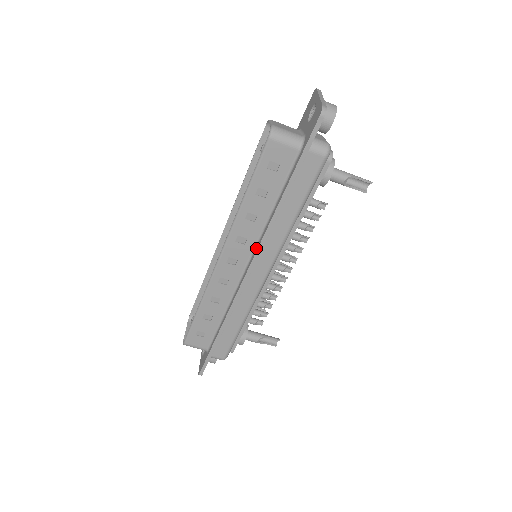
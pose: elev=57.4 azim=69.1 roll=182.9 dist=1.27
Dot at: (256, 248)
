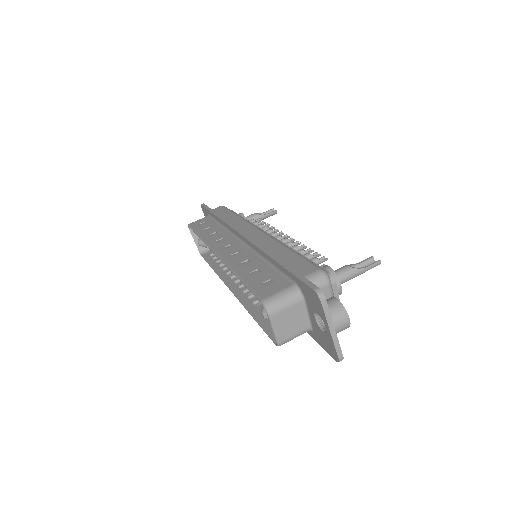
Dot at: (232, 232)
